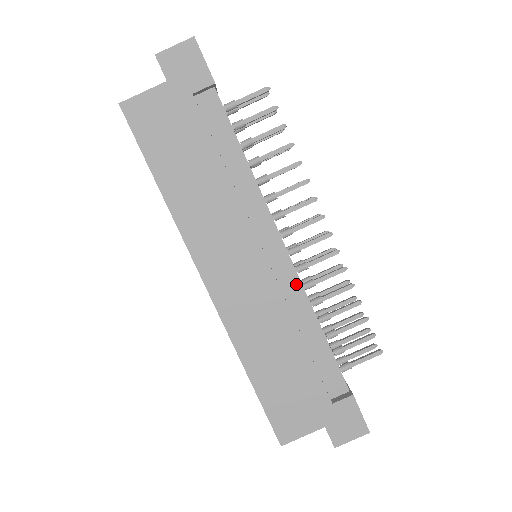
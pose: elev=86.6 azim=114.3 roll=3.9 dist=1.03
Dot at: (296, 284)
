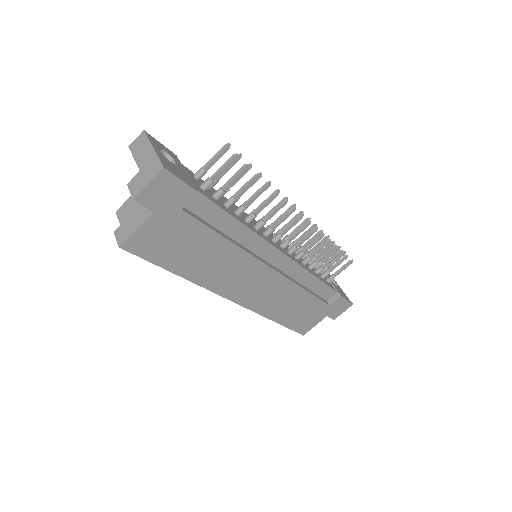
Dot at: (294, 266)
